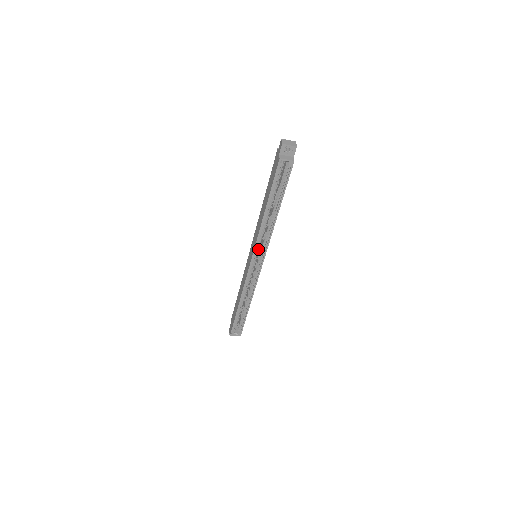
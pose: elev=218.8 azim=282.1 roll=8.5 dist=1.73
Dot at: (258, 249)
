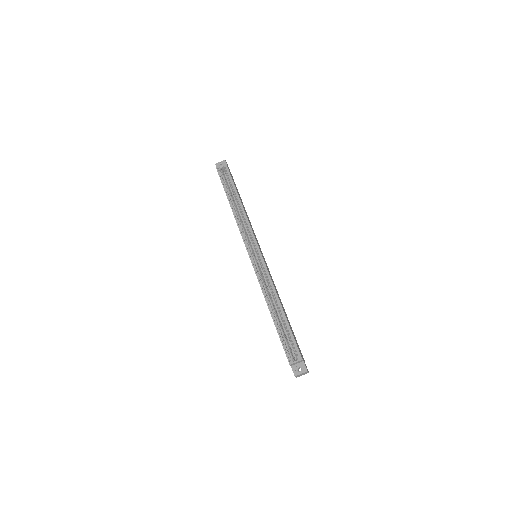
Dot at: (248, 241)
